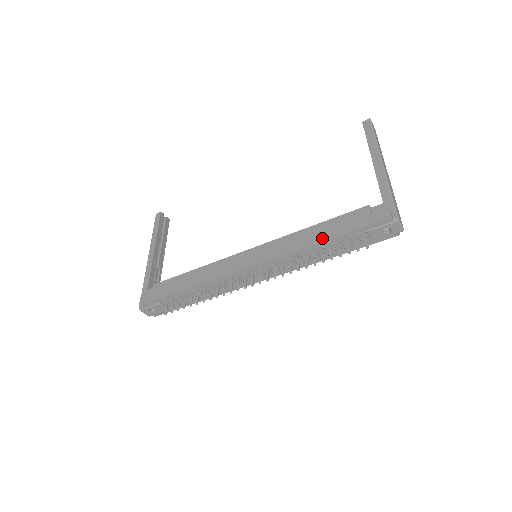
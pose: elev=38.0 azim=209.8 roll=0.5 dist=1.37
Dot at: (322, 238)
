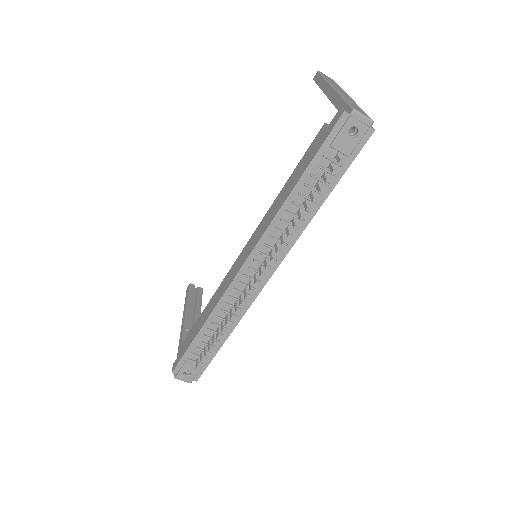
Dot at: (293, 185)
